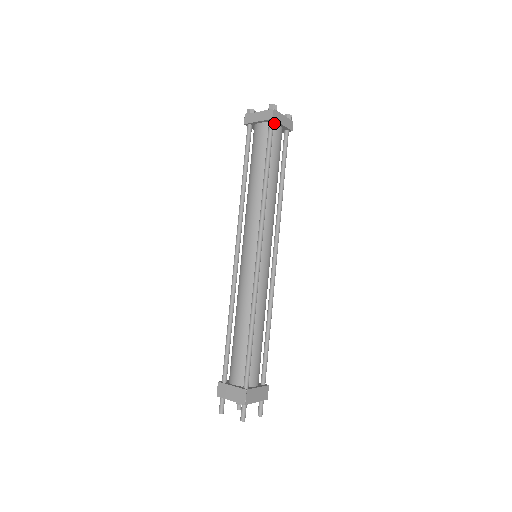
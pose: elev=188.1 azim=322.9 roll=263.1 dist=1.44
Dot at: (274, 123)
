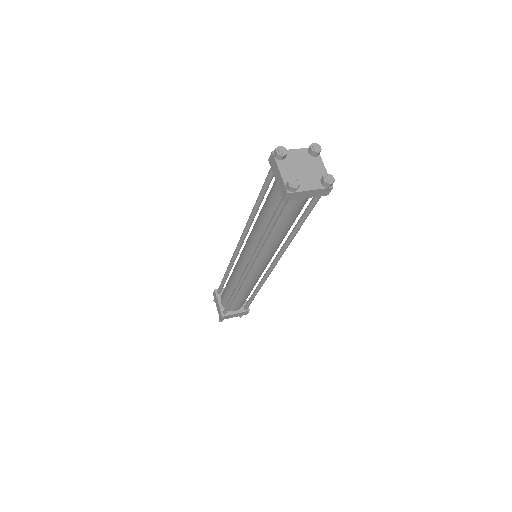
Dot at: occluded
